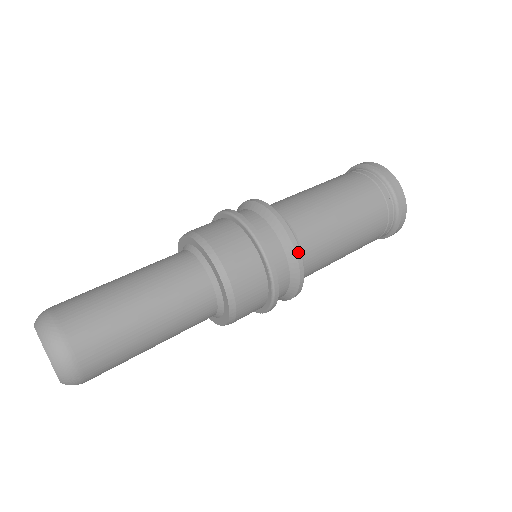
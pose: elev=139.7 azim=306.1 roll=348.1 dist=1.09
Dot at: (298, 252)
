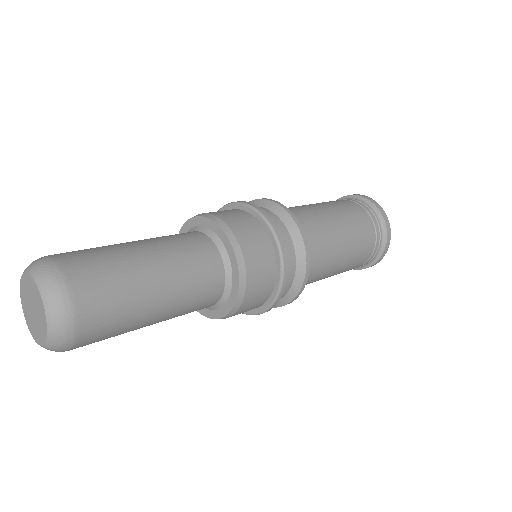
Dot at: (308, 261)
